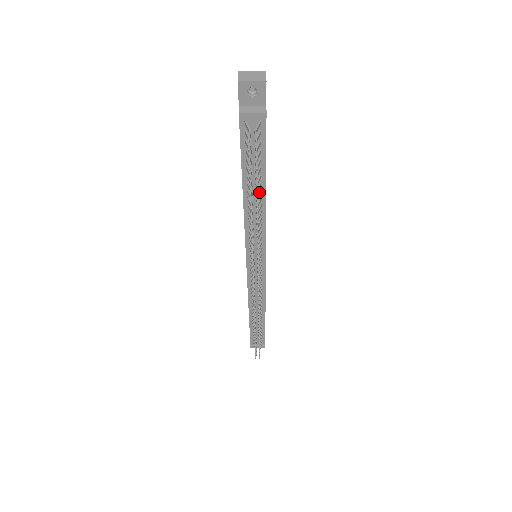
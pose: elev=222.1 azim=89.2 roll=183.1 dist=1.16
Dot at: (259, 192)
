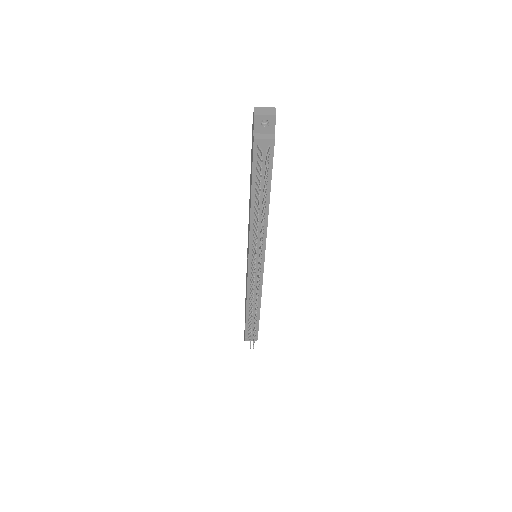
Dot at: occluded
